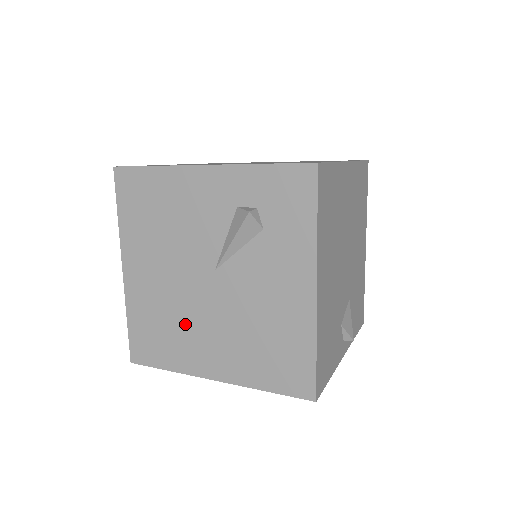
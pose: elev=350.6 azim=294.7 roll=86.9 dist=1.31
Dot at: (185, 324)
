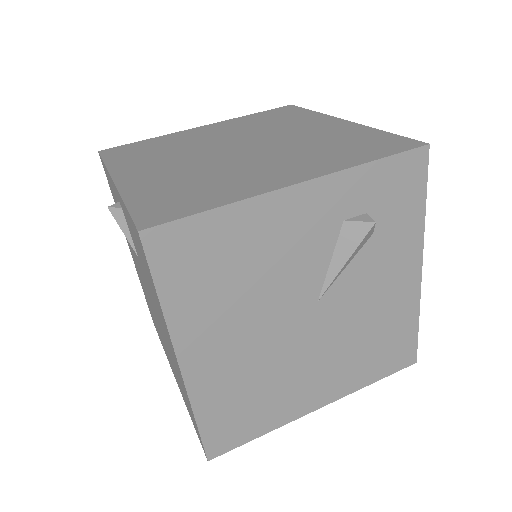
Dot at: (282, 376)
